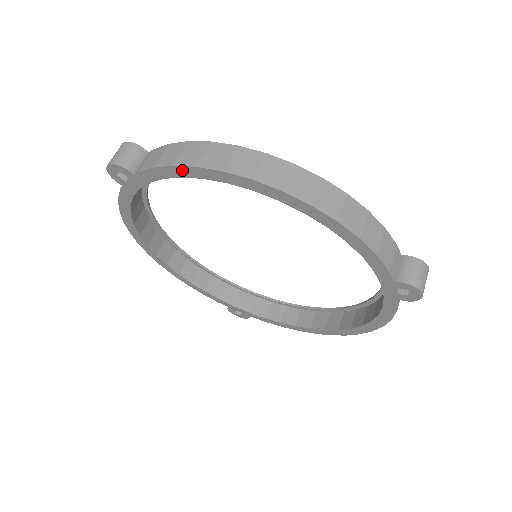
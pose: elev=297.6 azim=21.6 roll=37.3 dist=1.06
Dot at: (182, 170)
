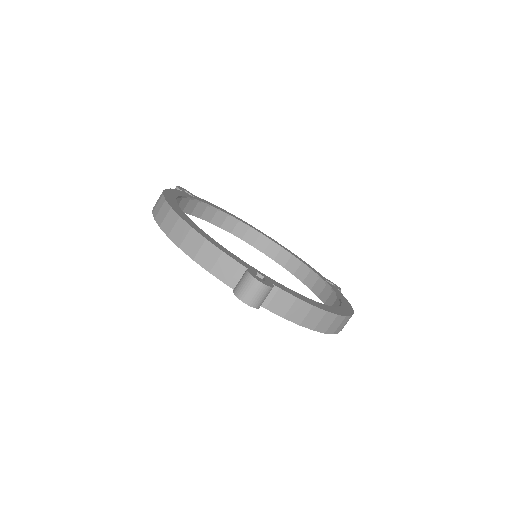
Dot at: (301, 324)
